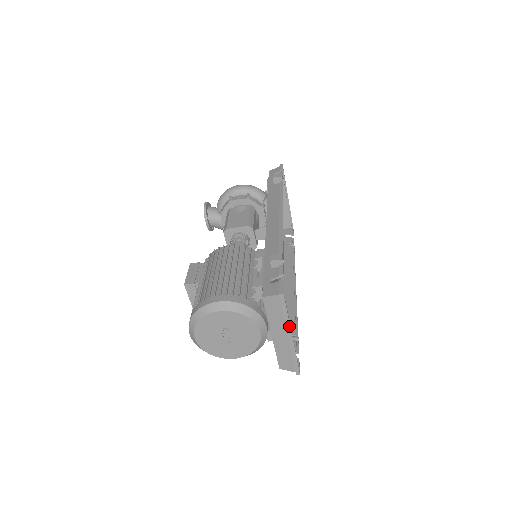
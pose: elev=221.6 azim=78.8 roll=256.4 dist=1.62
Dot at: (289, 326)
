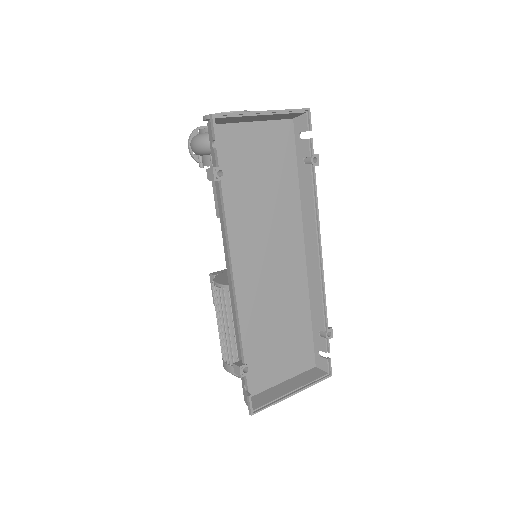
Dot at: (282, 400)
